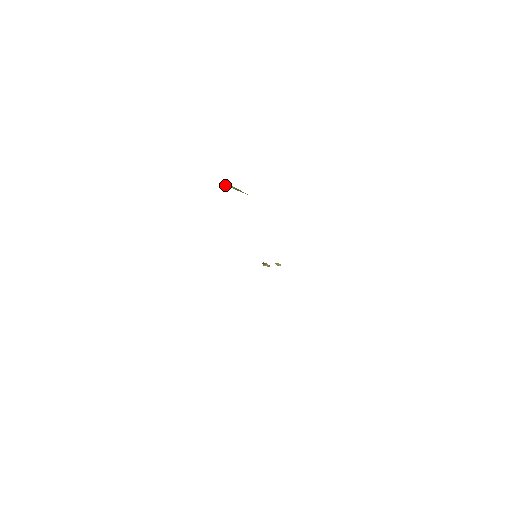
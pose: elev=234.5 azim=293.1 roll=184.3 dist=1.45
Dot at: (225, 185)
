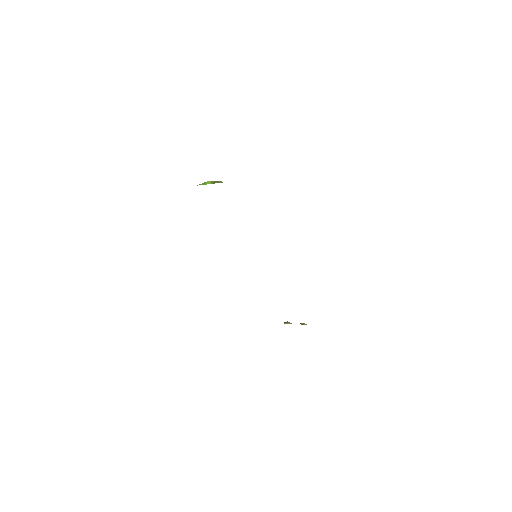
Dot at: occluded
